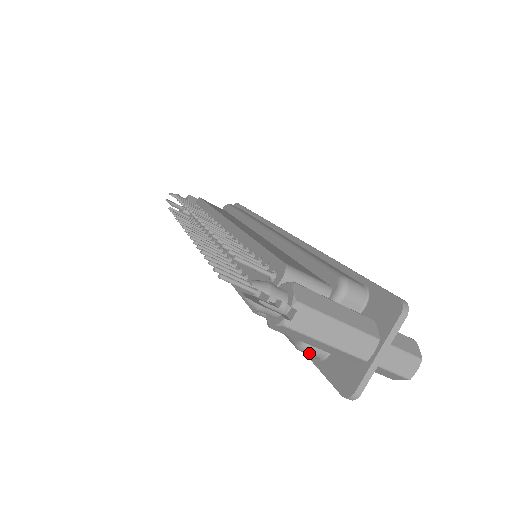
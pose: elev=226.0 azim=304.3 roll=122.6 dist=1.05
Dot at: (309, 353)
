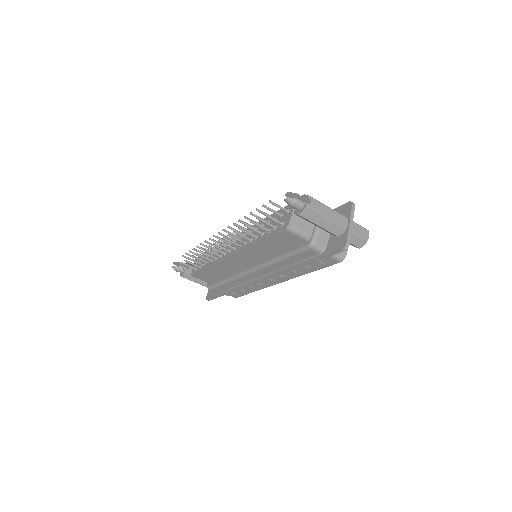
Dot at: (316, 248)
